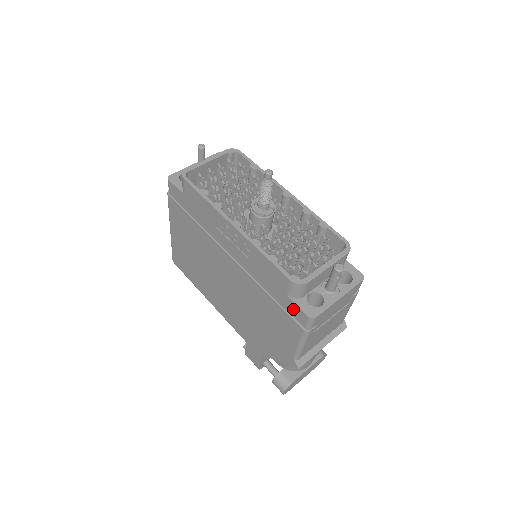
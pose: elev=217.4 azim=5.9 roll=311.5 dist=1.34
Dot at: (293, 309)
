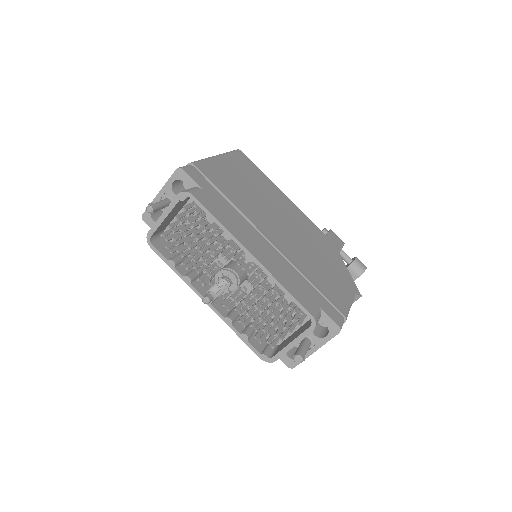
Dot at: occluded
